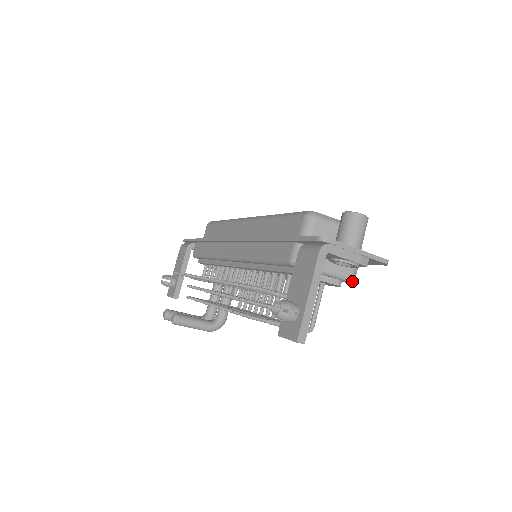
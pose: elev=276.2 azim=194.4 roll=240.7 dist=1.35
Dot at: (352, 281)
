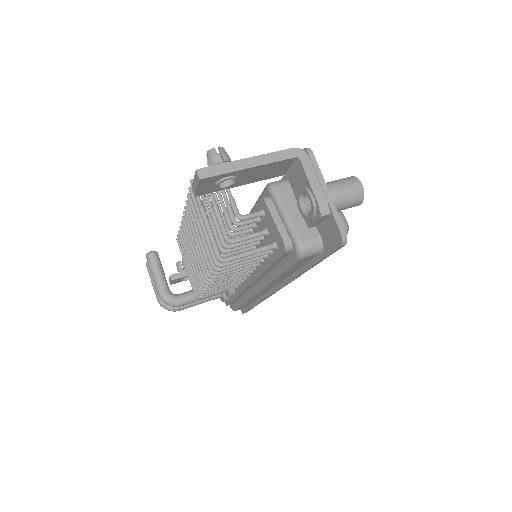
Dot at: (300, 250)
